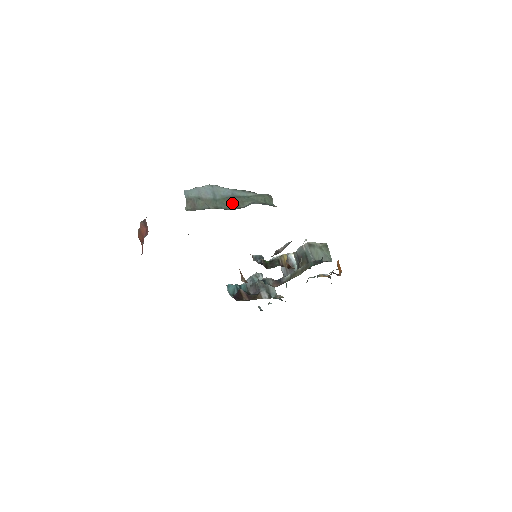
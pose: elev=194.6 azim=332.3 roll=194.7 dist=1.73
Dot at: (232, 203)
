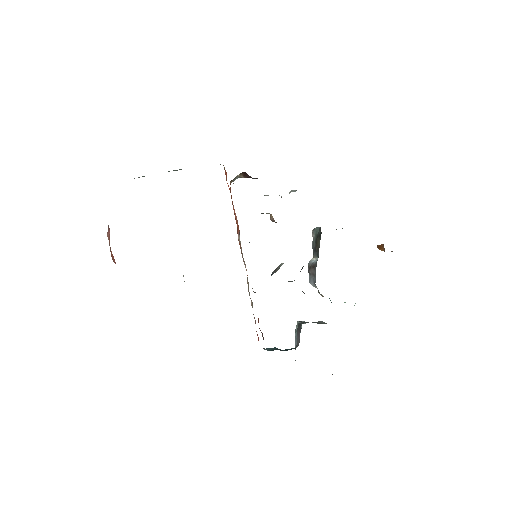
Dot at: occluded
